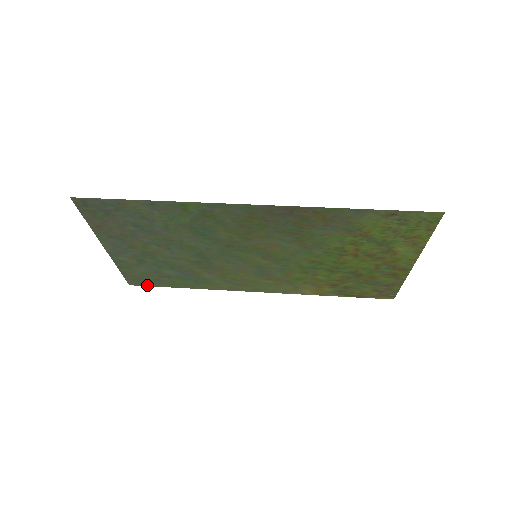
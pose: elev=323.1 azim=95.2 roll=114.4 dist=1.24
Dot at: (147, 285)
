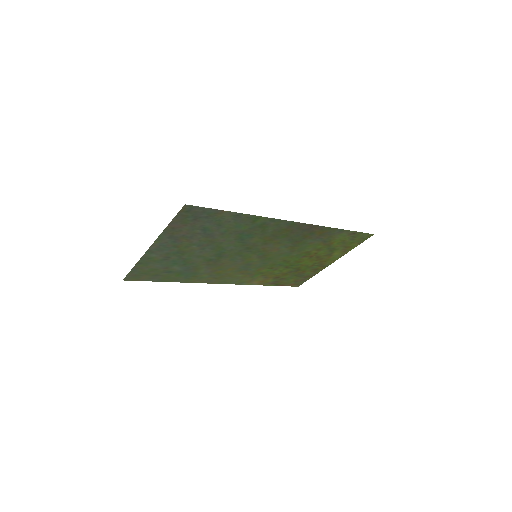
Dot at: (139, 280)
